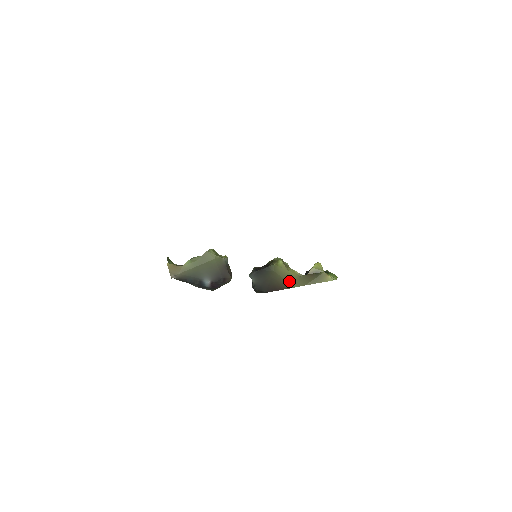
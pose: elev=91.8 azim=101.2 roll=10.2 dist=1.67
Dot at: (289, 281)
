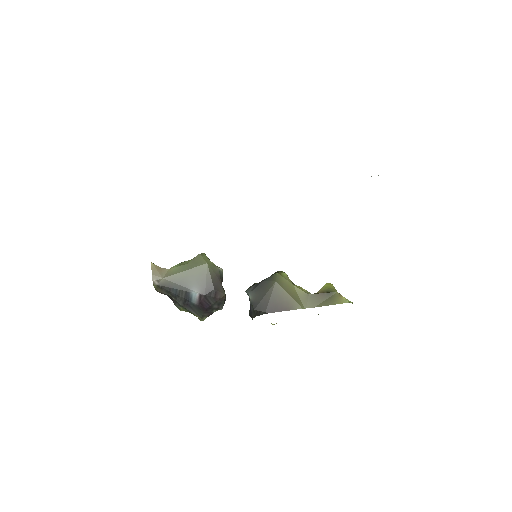
Dot at: (294, 298)
